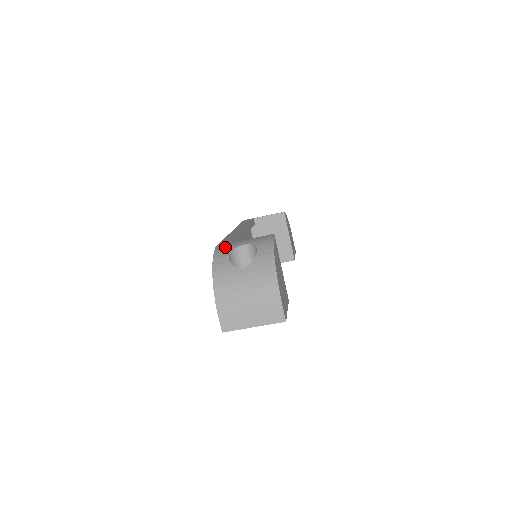
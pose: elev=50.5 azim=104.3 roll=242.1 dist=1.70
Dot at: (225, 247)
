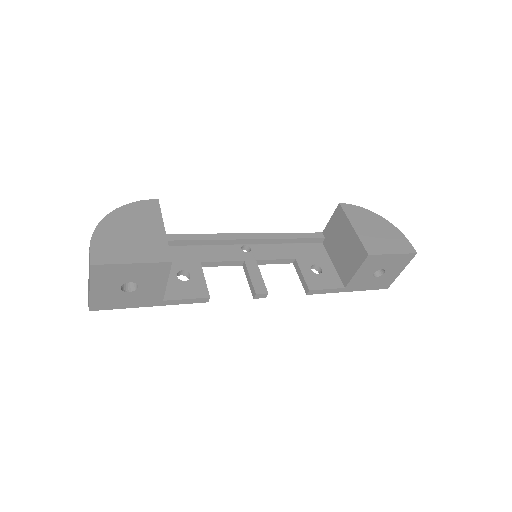
Dot at: occluded
